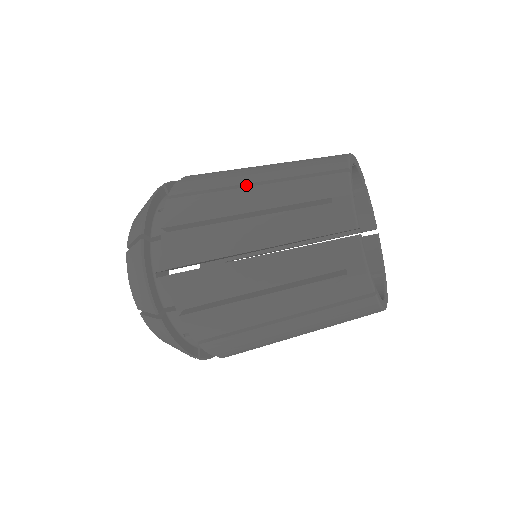
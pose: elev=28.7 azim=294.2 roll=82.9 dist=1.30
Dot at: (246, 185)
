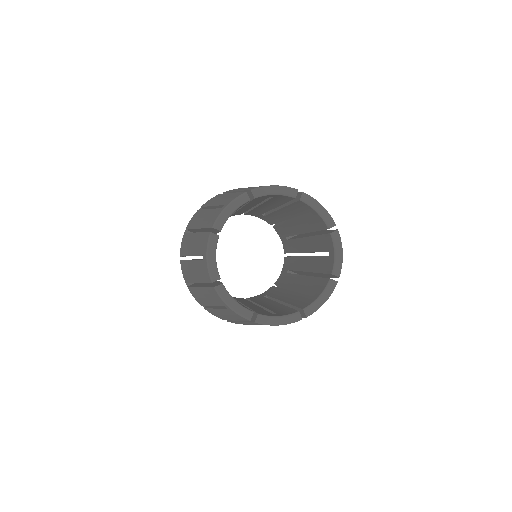
Dot at: occluded
